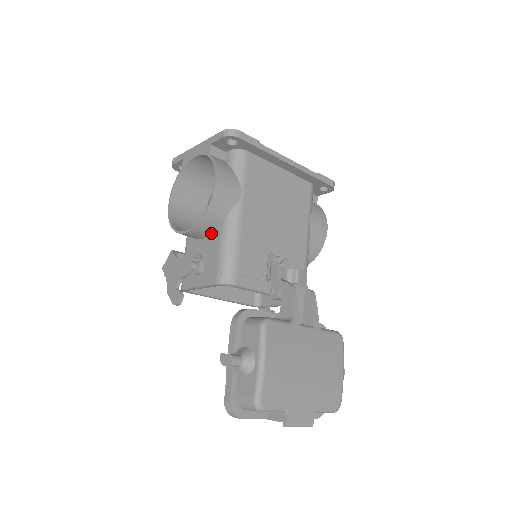
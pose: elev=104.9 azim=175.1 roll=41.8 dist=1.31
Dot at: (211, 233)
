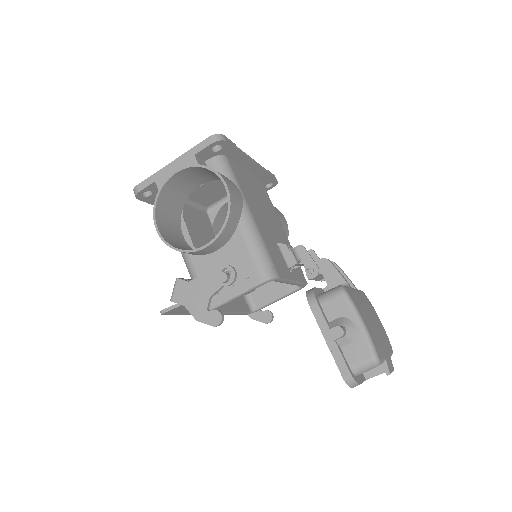
Dot at: (228, 240)
